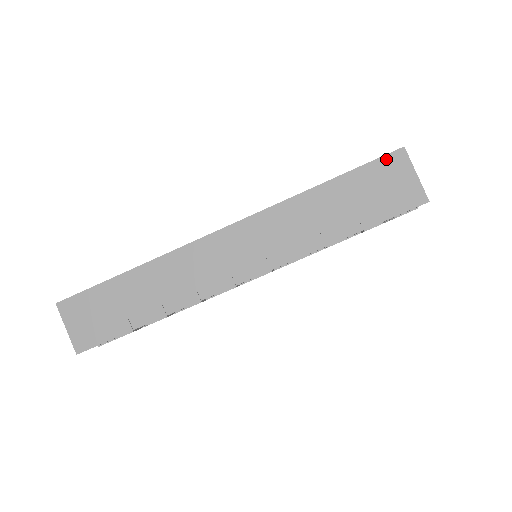
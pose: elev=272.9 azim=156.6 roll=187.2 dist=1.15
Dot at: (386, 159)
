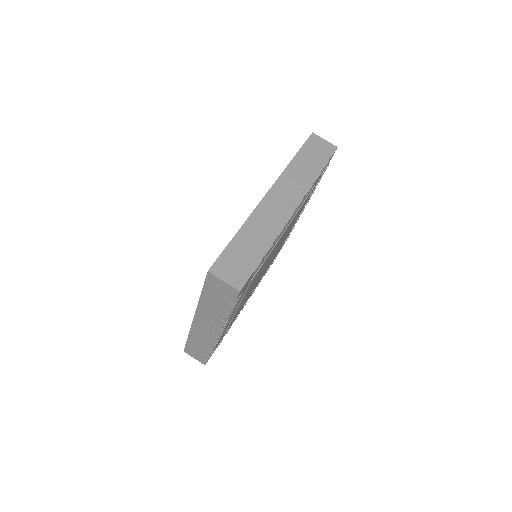
Dot at: (208, 279)
